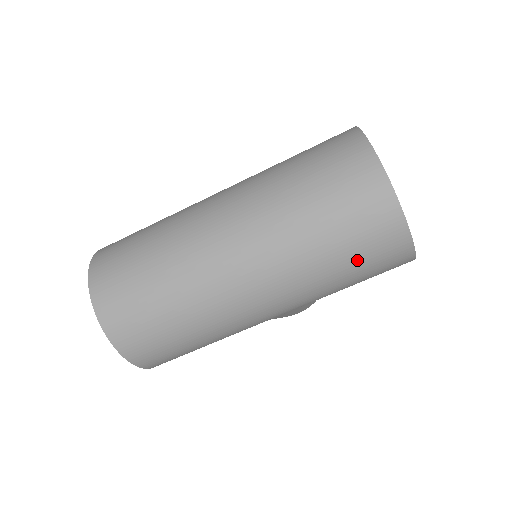
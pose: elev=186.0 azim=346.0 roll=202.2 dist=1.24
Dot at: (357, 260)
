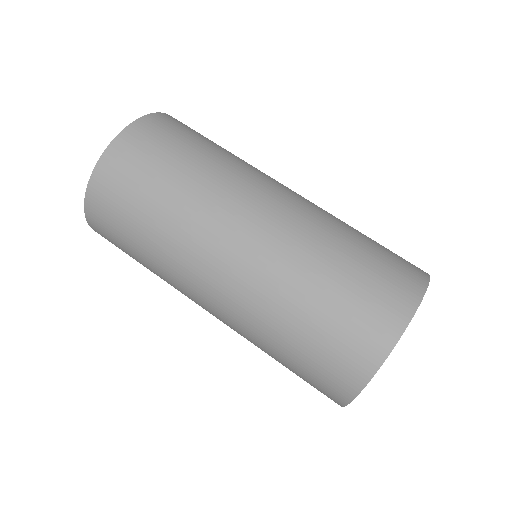
Dot at: (302, 362)
